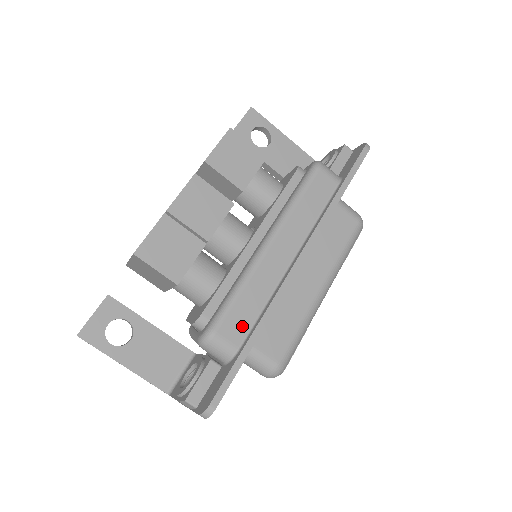
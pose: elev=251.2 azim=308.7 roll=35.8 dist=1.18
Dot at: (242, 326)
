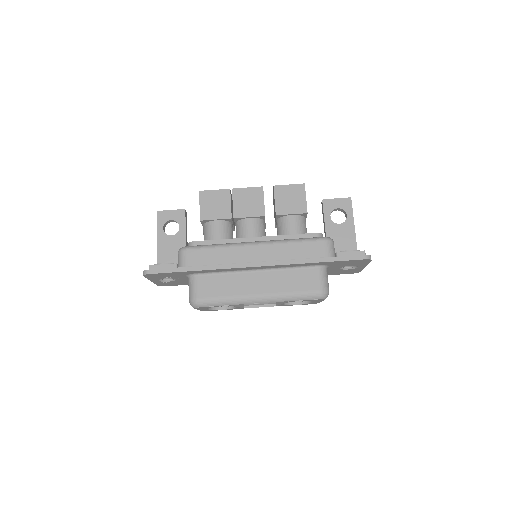
Dot at: (200, 261)
